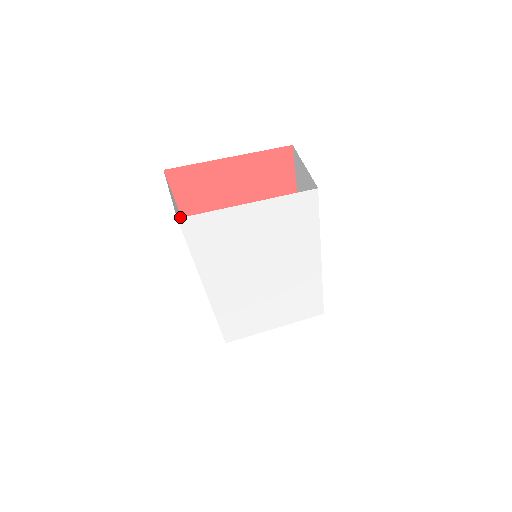
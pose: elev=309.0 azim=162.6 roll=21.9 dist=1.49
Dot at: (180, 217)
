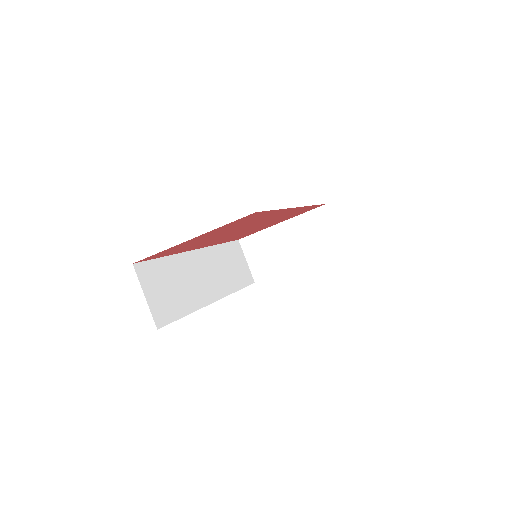
Dot at: (168, 270)
